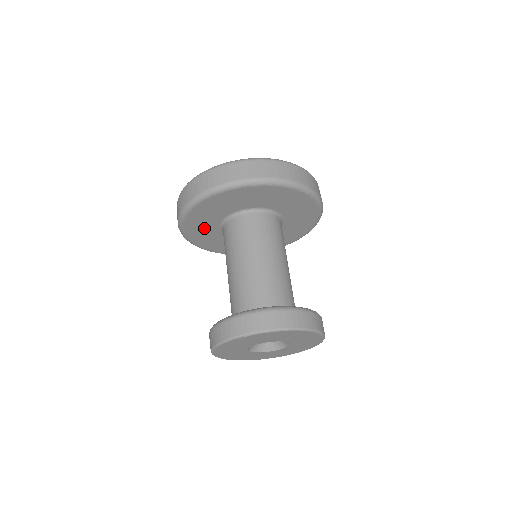
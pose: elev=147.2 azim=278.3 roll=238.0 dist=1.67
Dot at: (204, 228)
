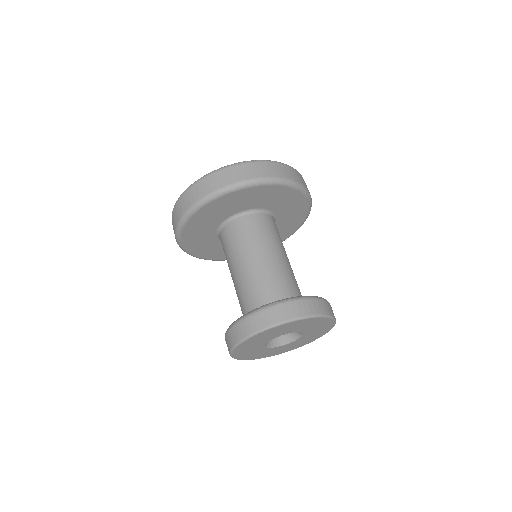
Dot at: (202, 240)
